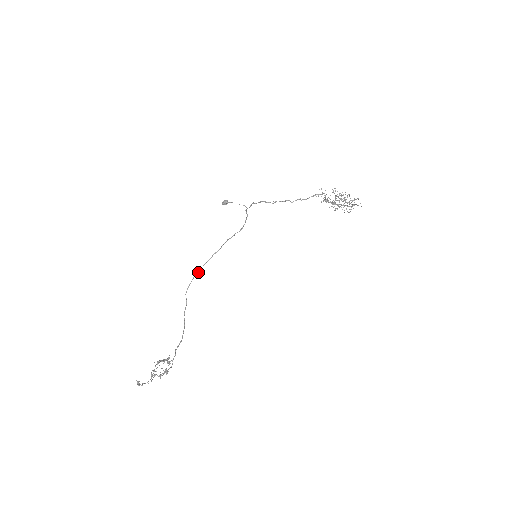
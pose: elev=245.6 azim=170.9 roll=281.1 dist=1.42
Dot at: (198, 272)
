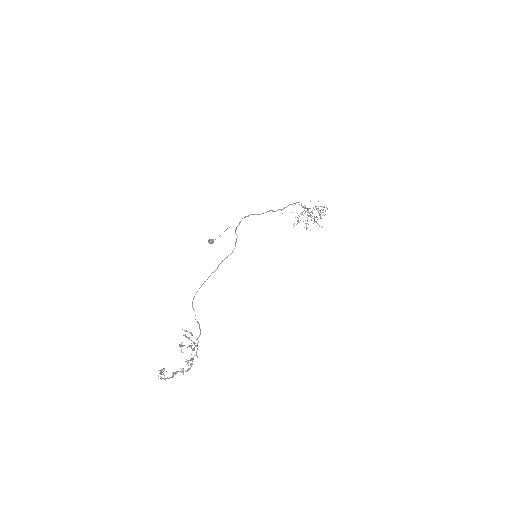
Dot at: occluded
